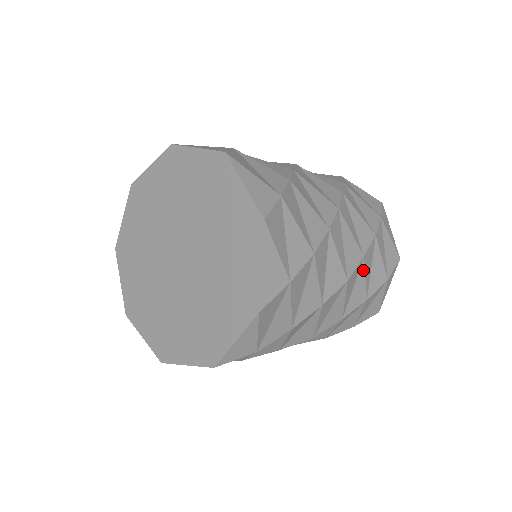
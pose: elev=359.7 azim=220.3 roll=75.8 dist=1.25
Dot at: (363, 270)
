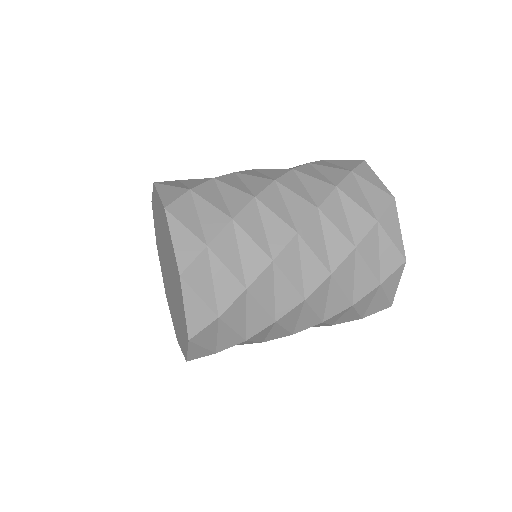
Dot at: (327, 220)
